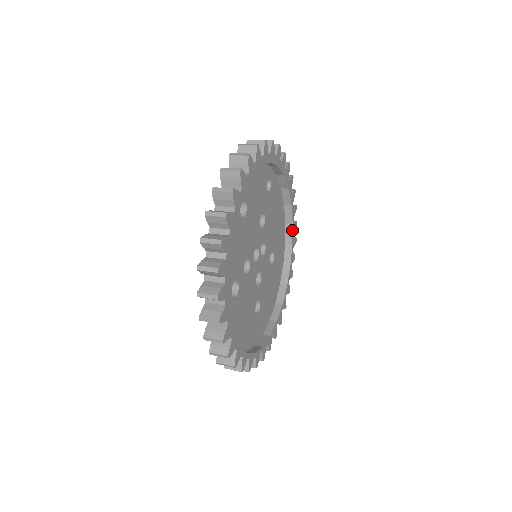
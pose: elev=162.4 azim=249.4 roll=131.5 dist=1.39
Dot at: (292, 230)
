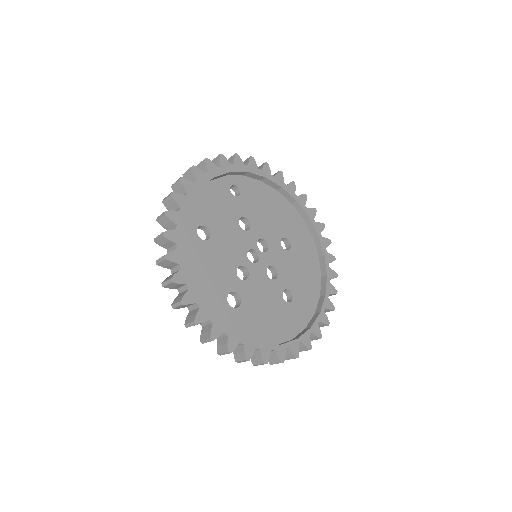
Dot at: (300, 206)
